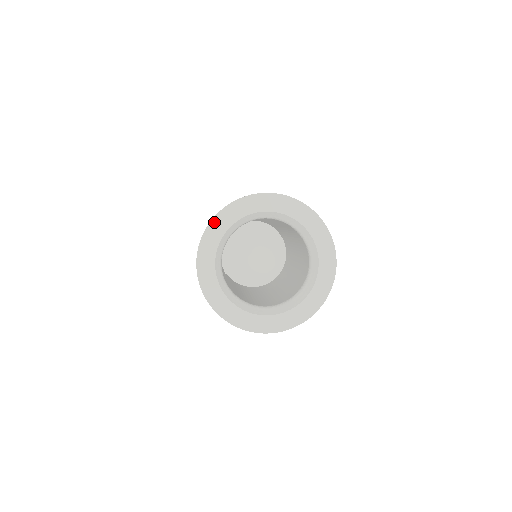
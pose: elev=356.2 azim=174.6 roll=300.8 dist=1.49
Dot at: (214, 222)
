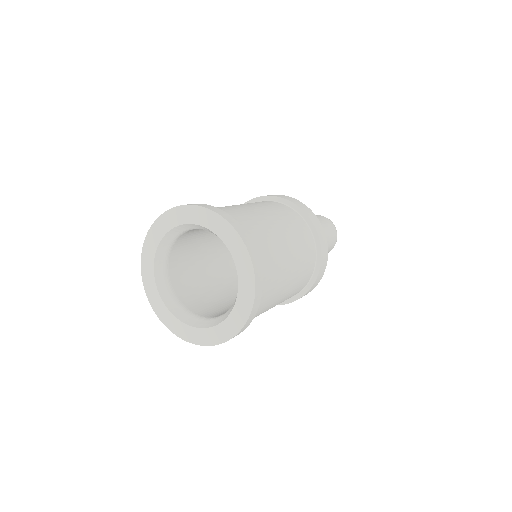
Dot at: (154, 226)
